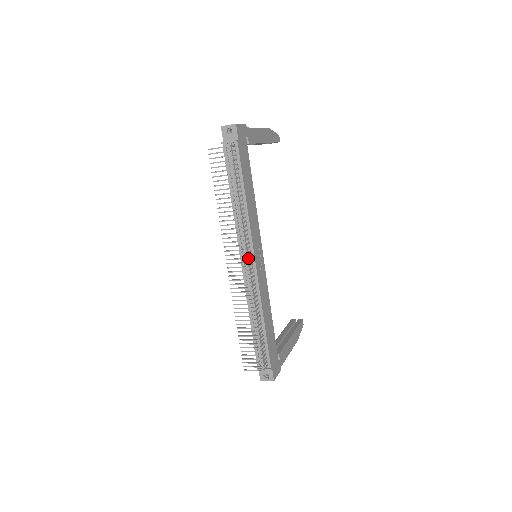
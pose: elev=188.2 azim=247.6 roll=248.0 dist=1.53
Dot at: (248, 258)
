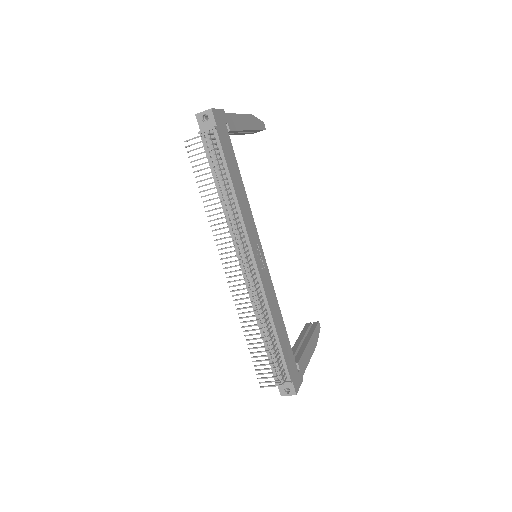
Dot at: (247, 259)
